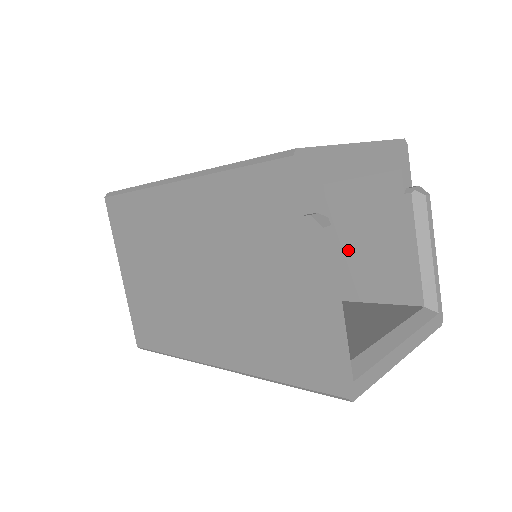
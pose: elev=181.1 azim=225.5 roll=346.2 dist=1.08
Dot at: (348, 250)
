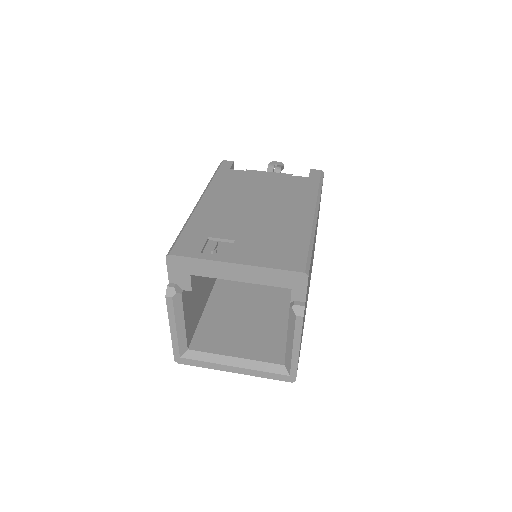
Dot at: occluded
